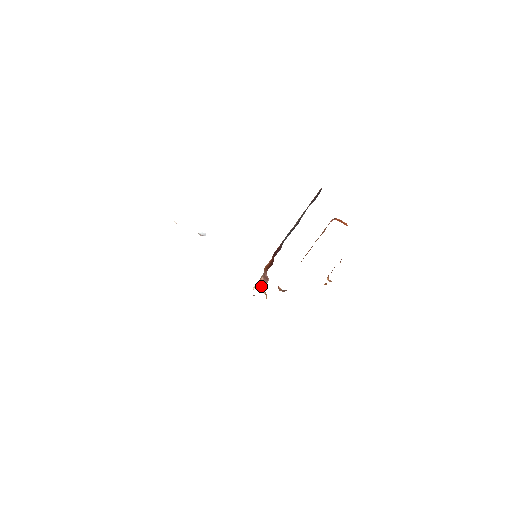
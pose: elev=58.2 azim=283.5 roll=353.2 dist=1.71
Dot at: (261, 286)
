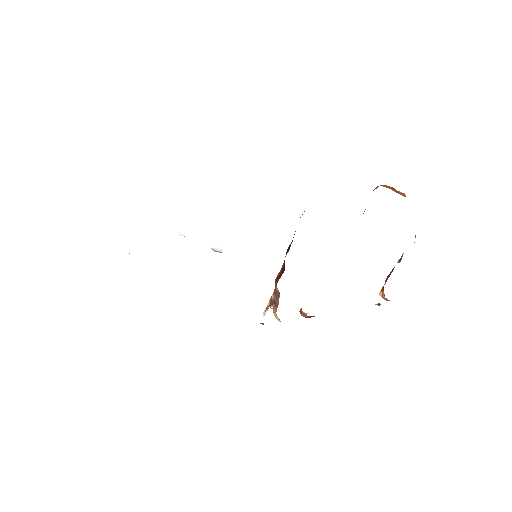
Dot at: (272, 308)
